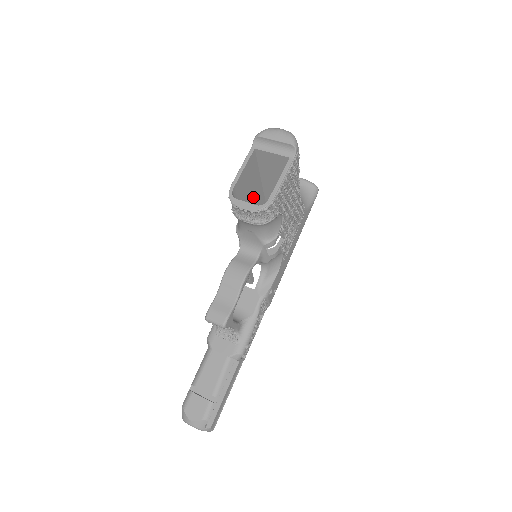
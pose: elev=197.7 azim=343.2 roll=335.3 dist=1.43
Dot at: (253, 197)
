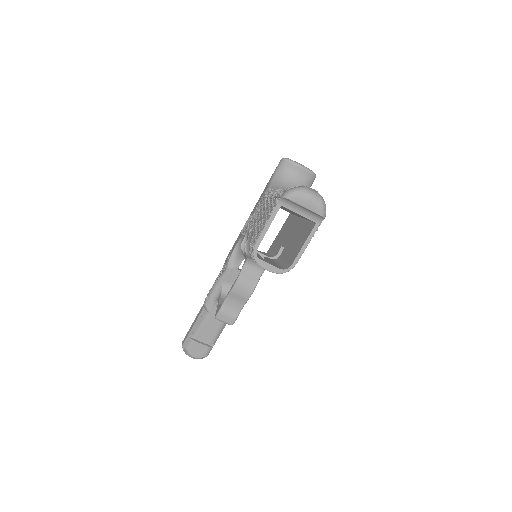
Dot at: occluded
